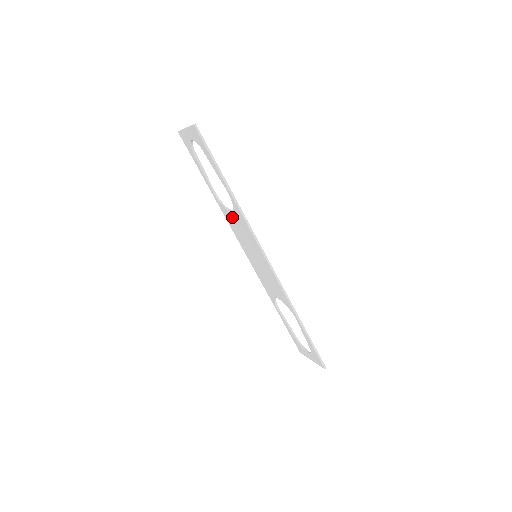
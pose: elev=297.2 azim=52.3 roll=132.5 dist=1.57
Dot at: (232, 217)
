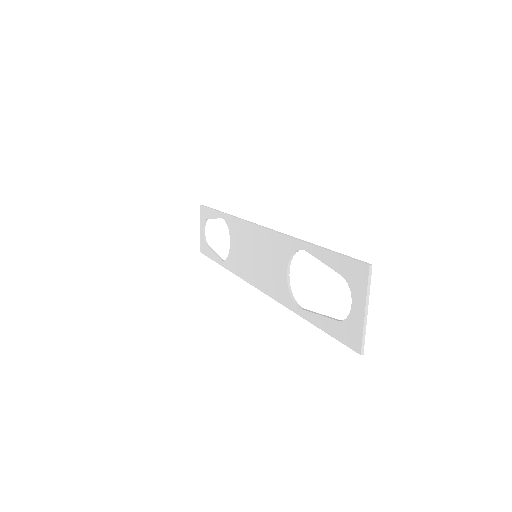
Dot at: (233, 250)
